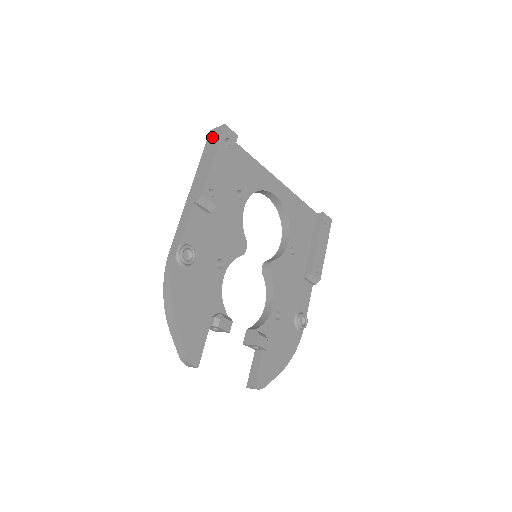
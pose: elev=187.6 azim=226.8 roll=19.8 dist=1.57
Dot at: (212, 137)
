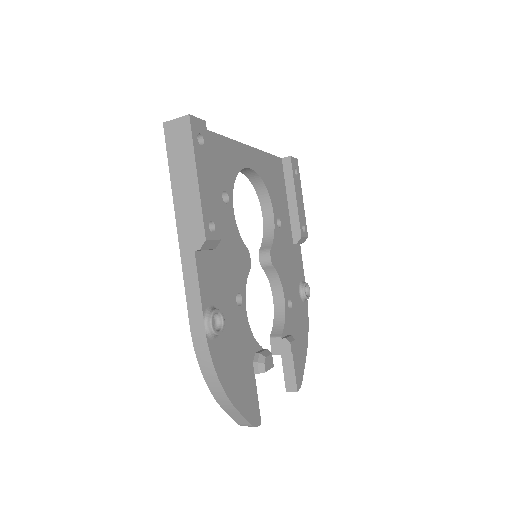
Dot at: (174, 137)
